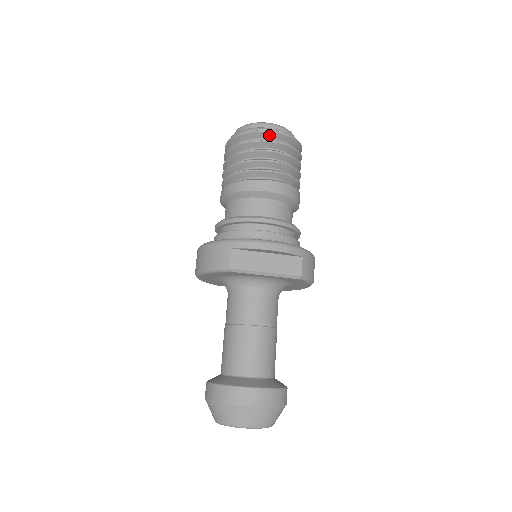
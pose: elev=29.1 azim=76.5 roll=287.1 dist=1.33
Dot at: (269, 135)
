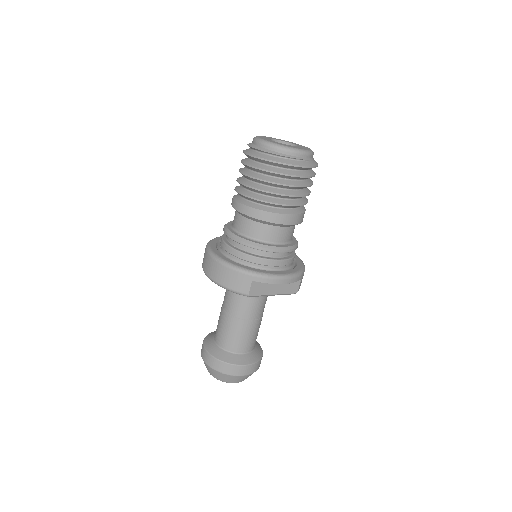
Dot at: (298, 168)
